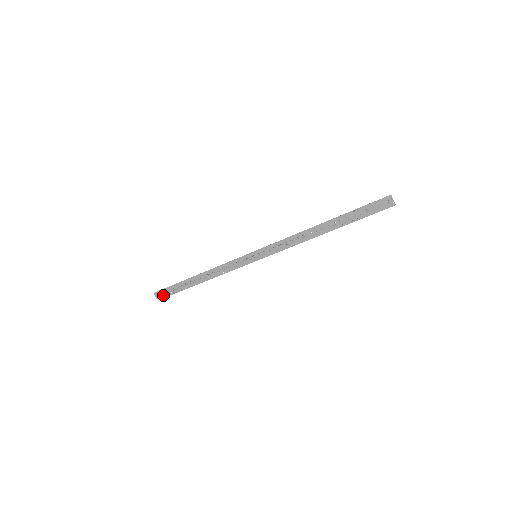
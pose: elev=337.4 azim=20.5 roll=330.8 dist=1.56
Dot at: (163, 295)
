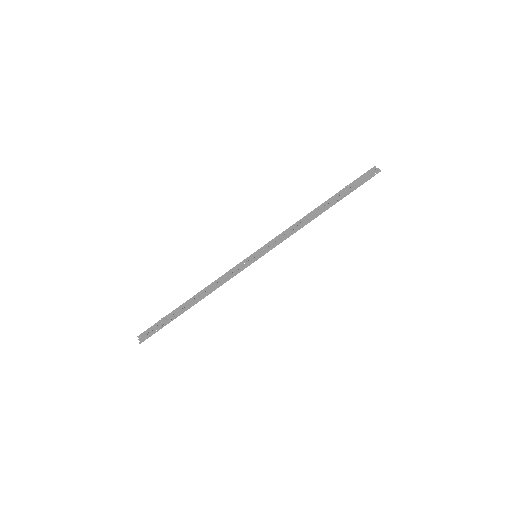
Dot at: (148, 335)
